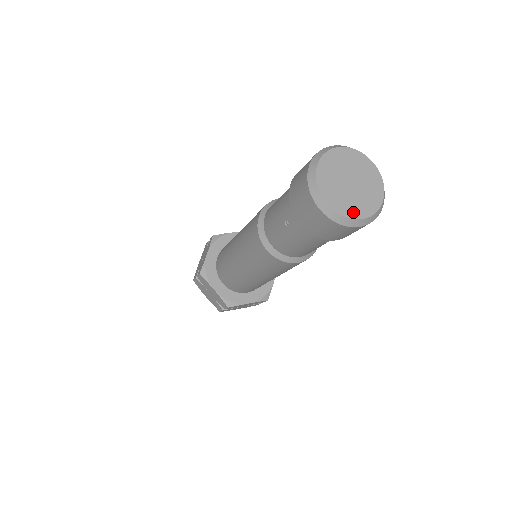
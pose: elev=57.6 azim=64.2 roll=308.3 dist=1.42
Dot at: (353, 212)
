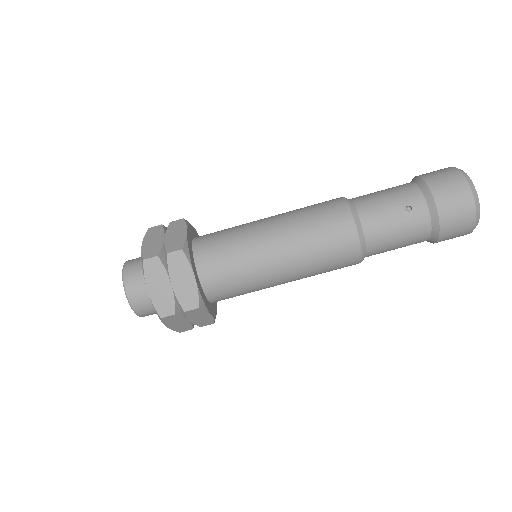
Dot at: occluded
